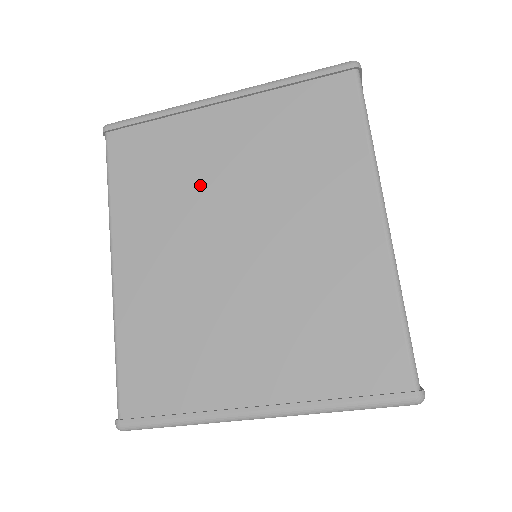
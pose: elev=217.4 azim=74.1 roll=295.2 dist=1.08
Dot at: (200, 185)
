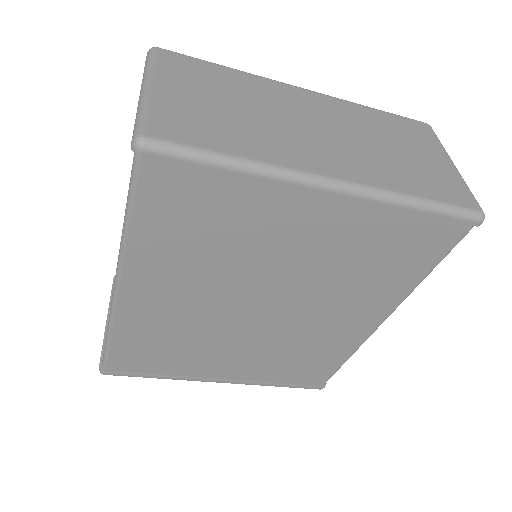
Dot at: (251, 260)
